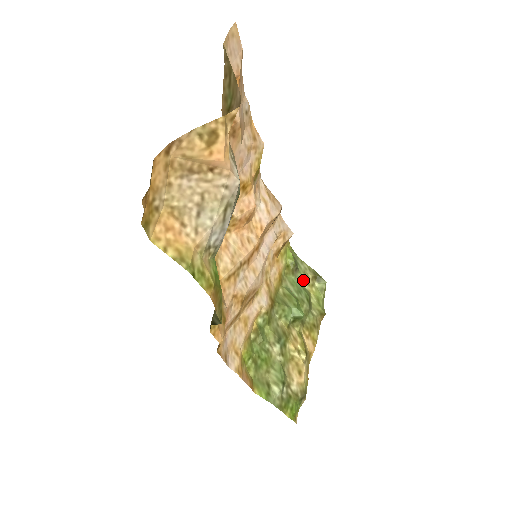
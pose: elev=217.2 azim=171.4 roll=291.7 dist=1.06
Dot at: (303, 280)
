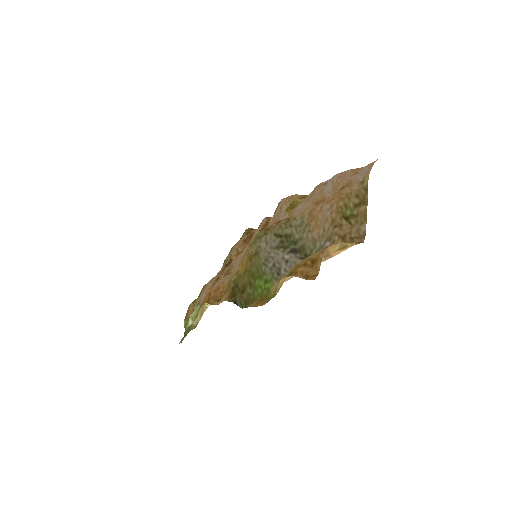
Dot at: occluded
